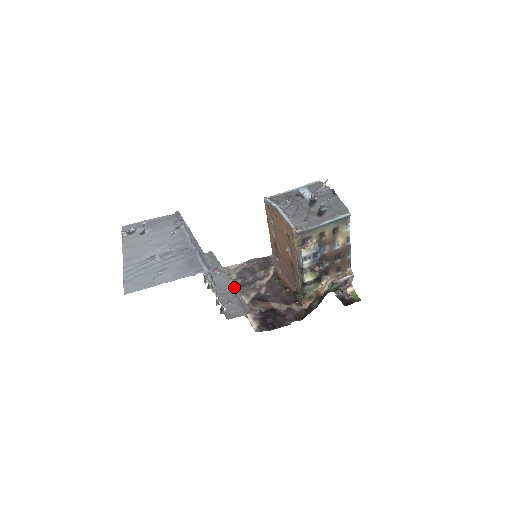
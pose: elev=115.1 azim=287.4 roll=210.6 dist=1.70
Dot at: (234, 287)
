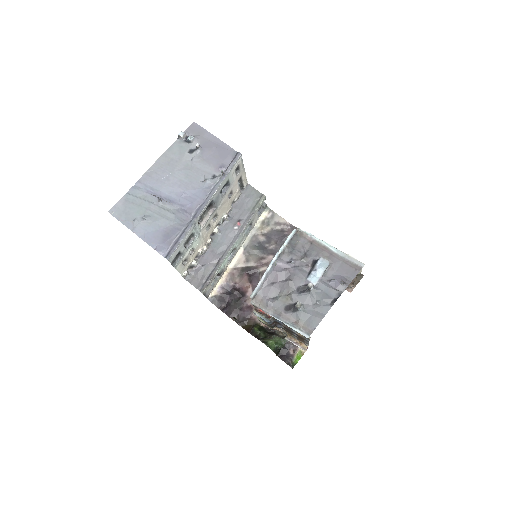
Dot at: (225, 256)
